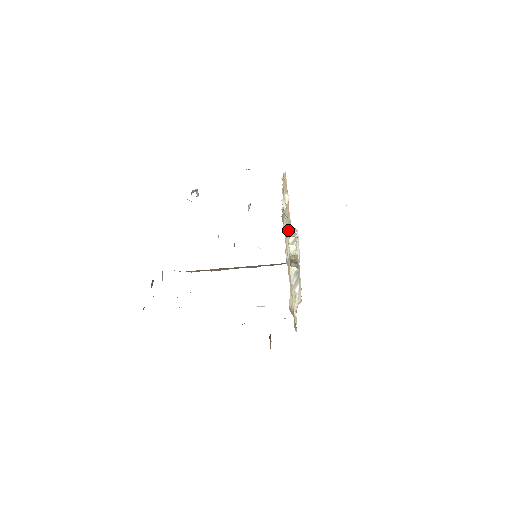
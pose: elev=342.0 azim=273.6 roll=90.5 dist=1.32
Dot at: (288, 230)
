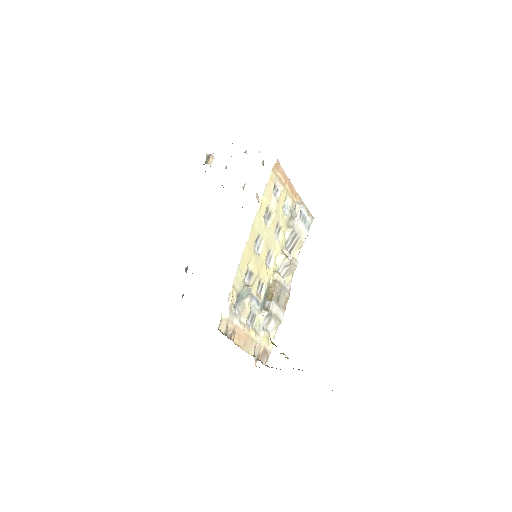
Dot at: (288, 217)
